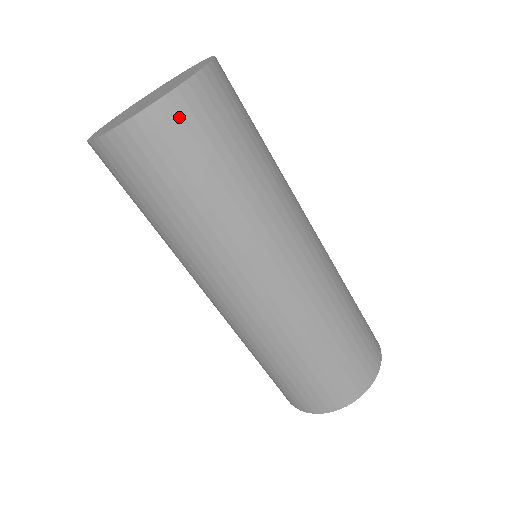
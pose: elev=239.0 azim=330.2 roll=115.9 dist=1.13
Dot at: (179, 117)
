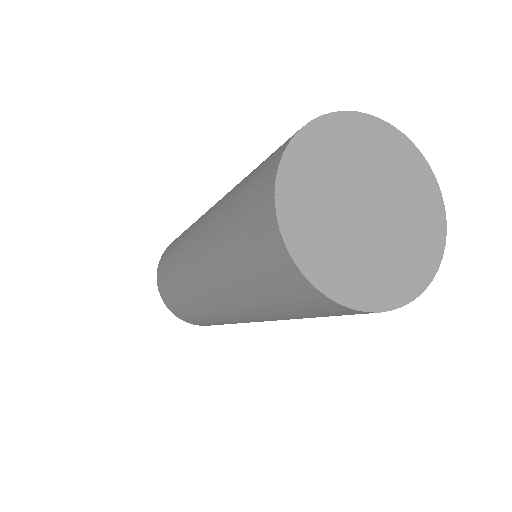
Dot at: occluded
